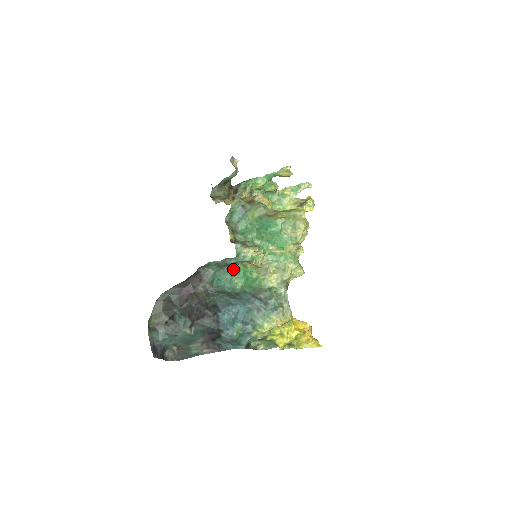
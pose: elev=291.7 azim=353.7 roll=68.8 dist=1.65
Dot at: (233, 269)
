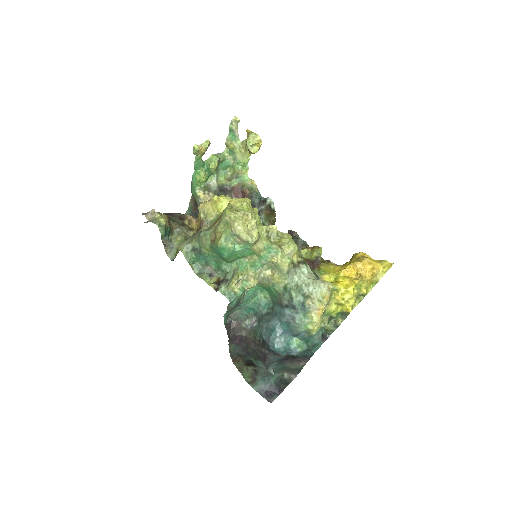
Dot at: (248, 295)
